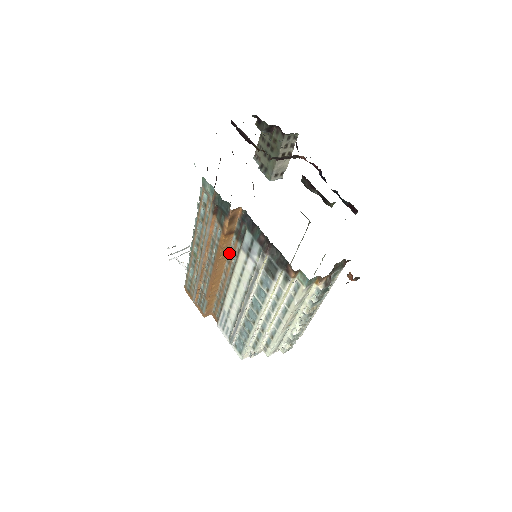
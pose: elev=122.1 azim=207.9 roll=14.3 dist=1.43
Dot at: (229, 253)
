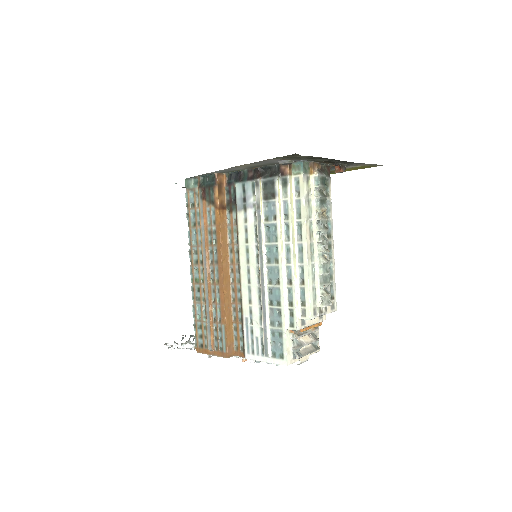
Dot at: (228, 239)
